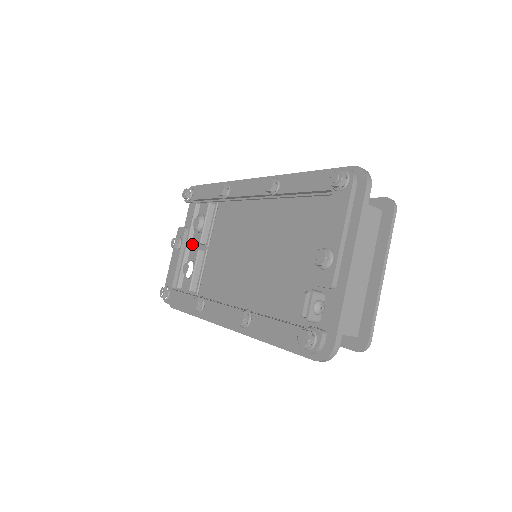
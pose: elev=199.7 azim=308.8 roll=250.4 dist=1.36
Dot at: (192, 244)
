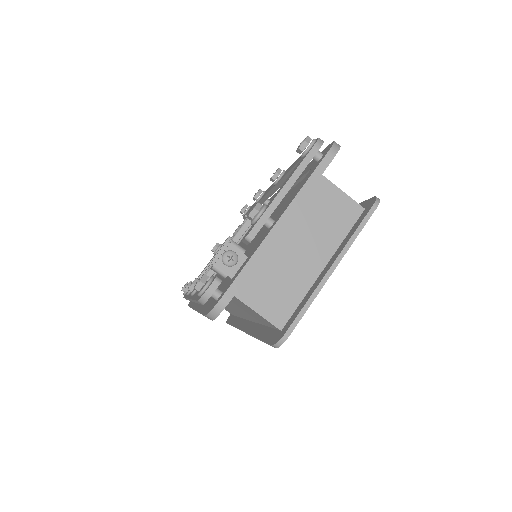
Dot at: occluded
